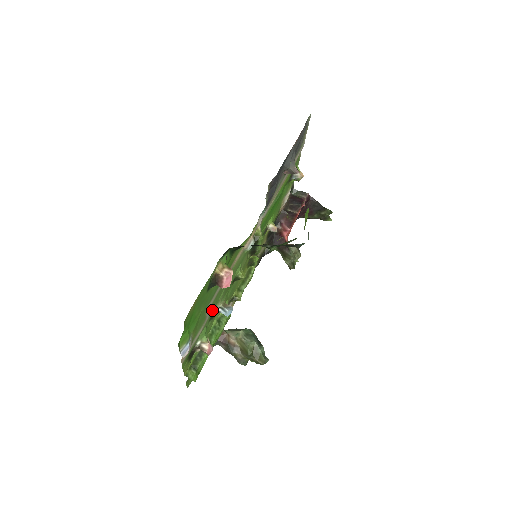
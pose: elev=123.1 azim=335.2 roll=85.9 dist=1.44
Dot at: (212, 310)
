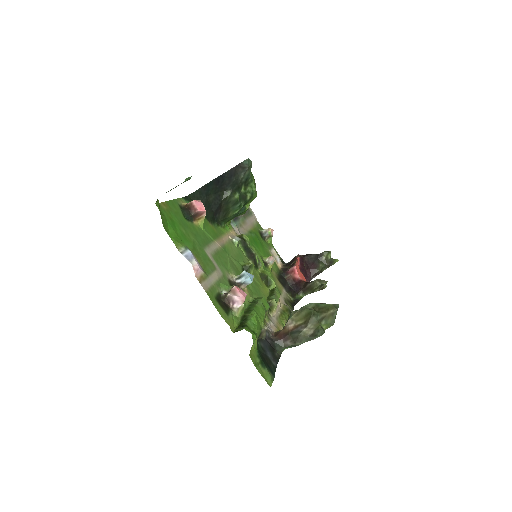
Dot at: (224, 272)
